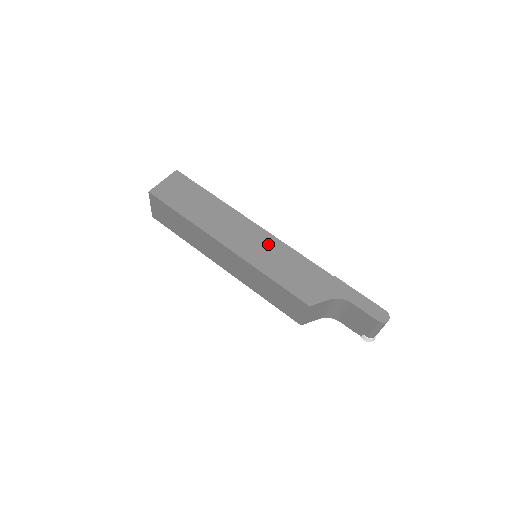
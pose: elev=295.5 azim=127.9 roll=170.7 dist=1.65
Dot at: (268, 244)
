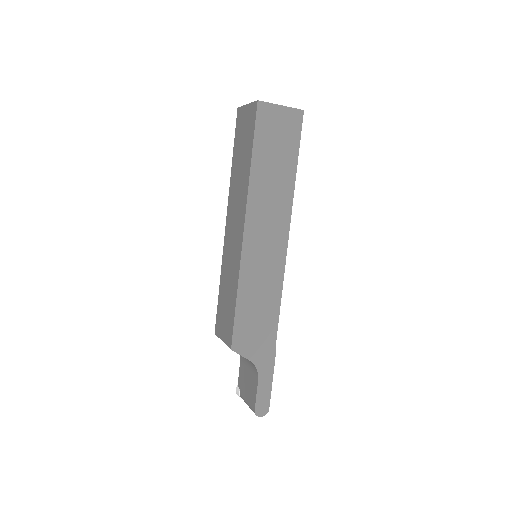
Dot at: (272, 269)
